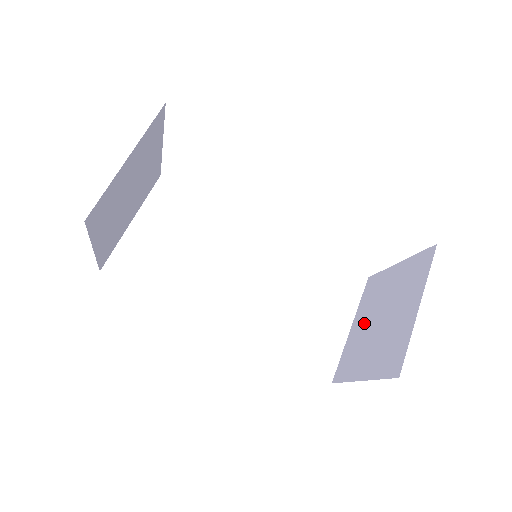
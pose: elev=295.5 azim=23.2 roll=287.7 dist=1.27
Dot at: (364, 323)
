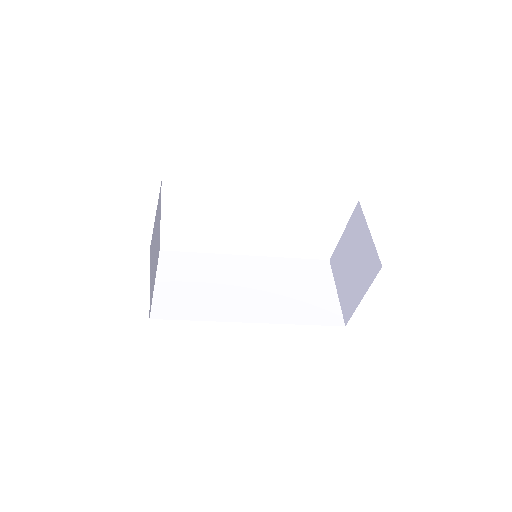
Dot at: (344, 278)
